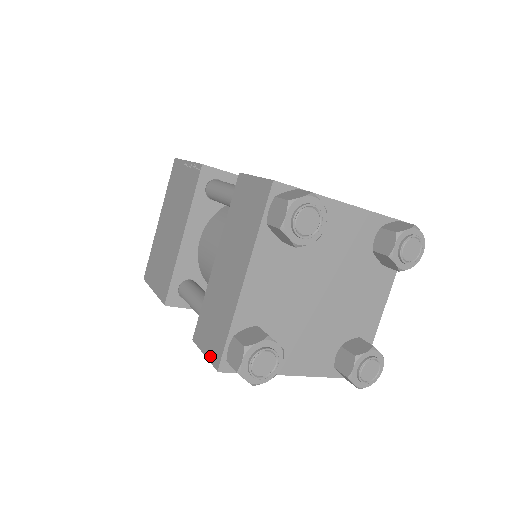
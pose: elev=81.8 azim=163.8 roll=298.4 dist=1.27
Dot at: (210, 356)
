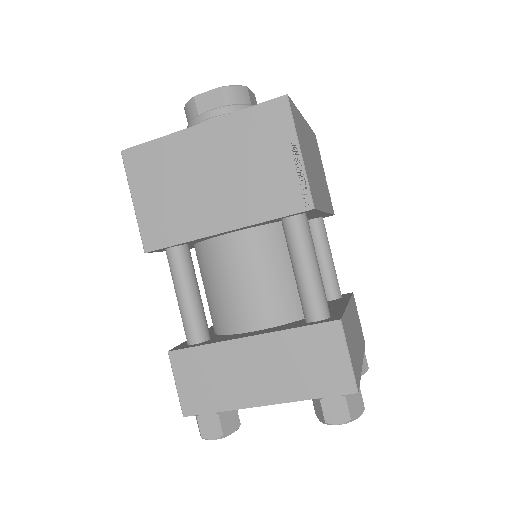
Dot at: (183, 397)
